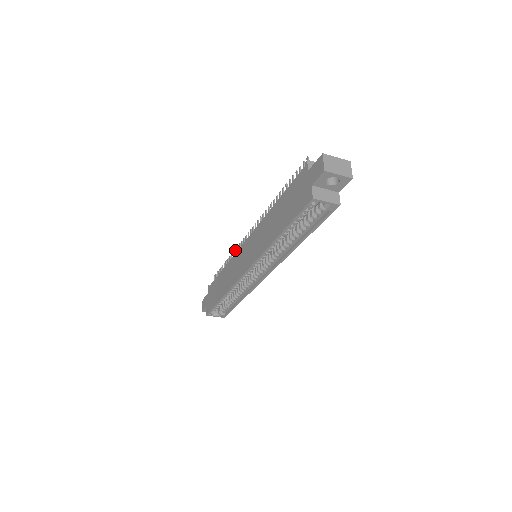
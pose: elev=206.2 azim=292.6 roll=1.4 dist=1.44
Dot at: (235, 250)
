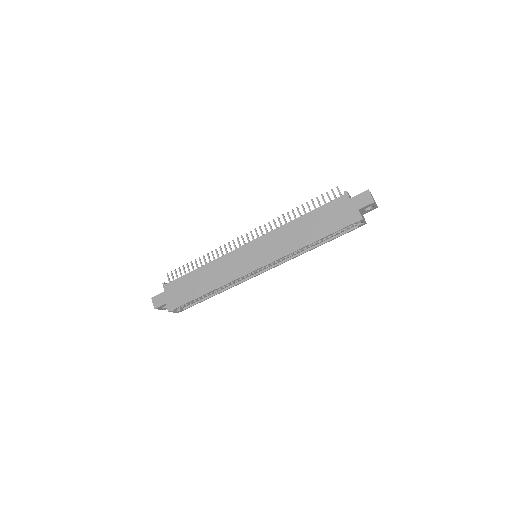
Dot at: occluded
